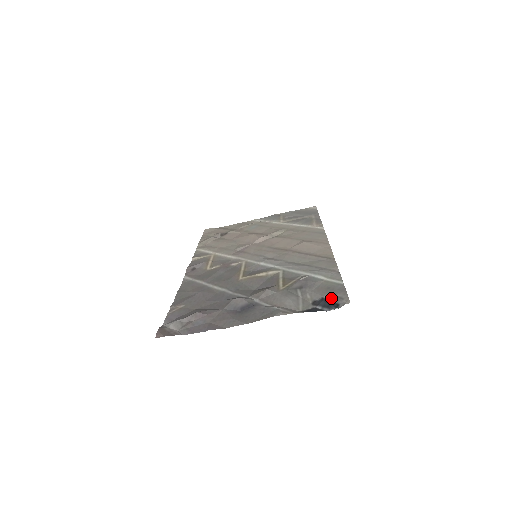
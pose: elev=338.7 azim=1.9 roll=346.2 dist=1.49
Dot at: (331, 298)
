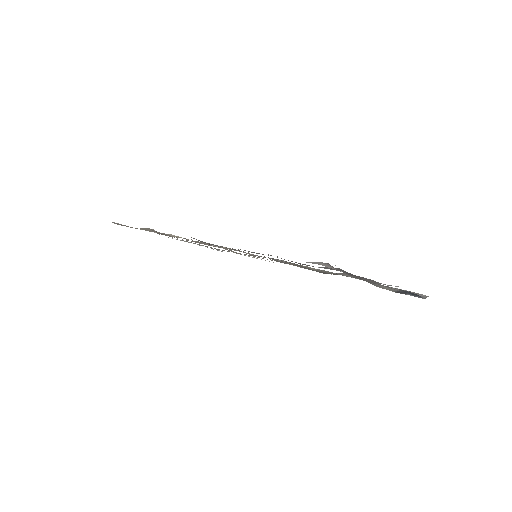
Dot at: occluded
